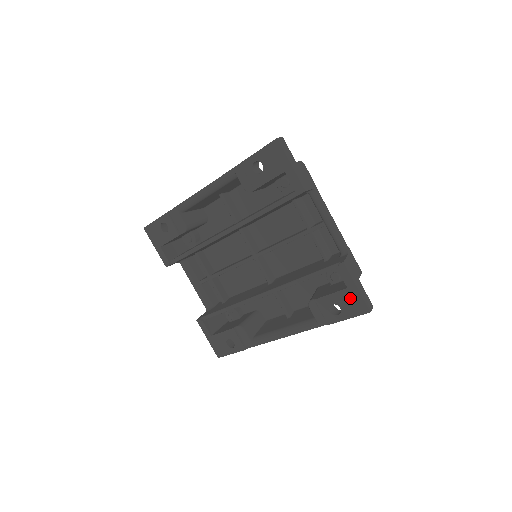
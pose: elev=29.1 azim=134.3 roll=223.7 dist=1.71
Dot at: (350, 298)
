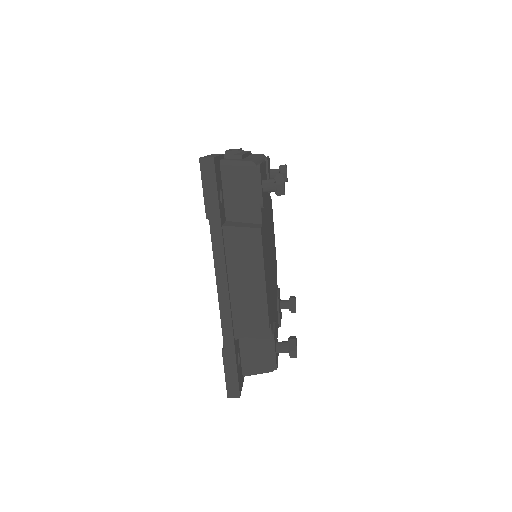
Dot at: occluded
